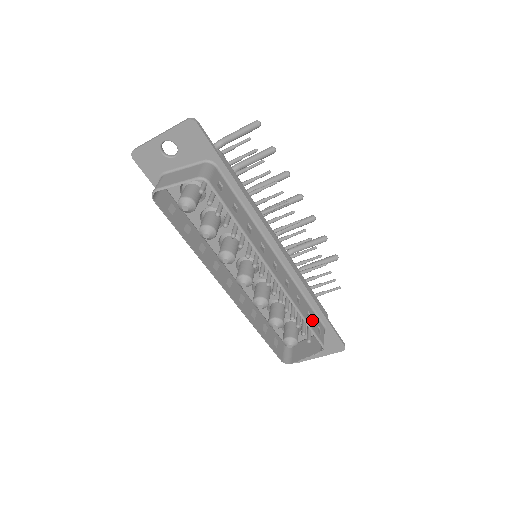
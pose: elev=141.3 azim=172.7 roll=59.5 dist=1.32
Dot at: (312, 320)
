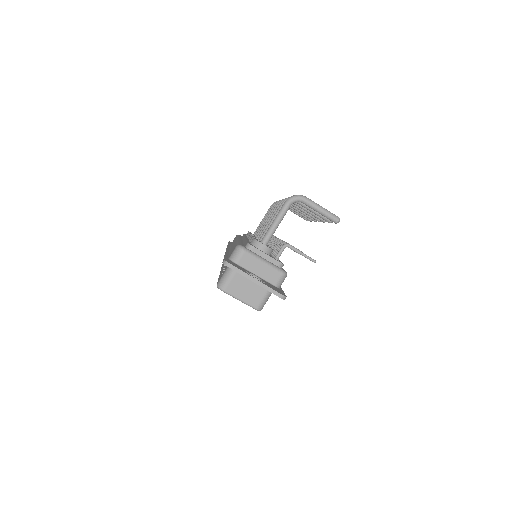
Dot at: occluded
